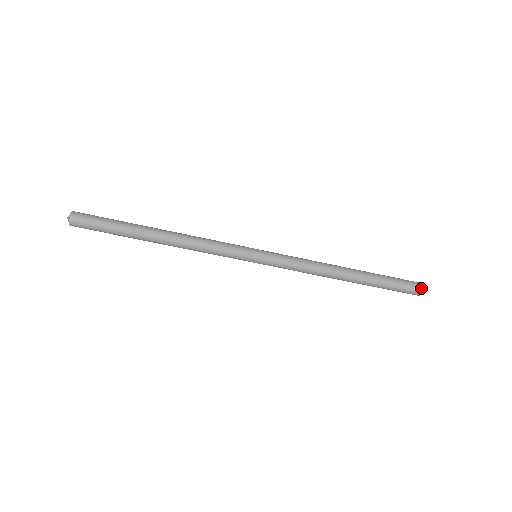
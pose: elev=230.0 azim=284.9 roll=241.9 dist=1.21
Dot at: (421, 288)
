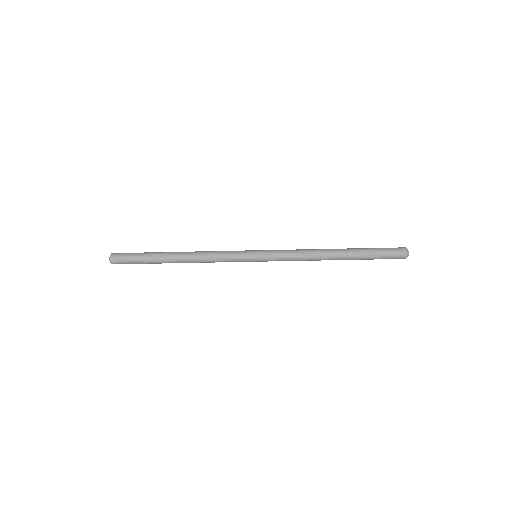
Dot at: (404, 258)
